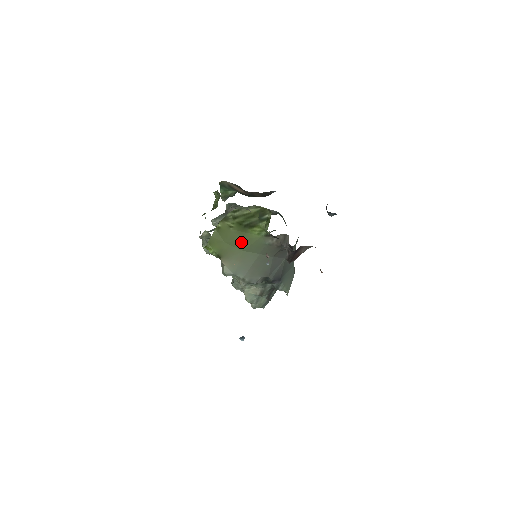
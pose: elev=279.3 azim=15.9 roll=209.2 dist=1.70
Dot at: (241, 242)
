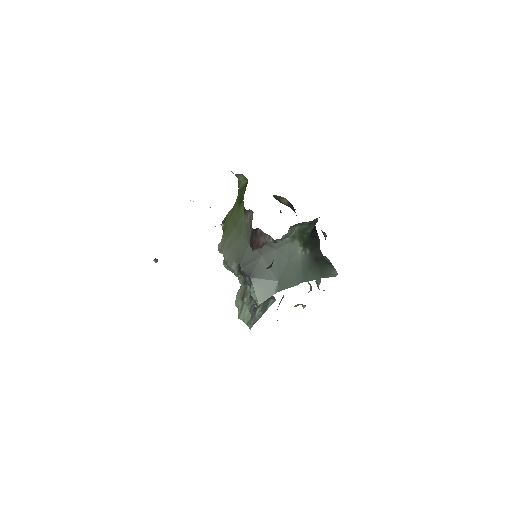
Dot at: (235, 219)
